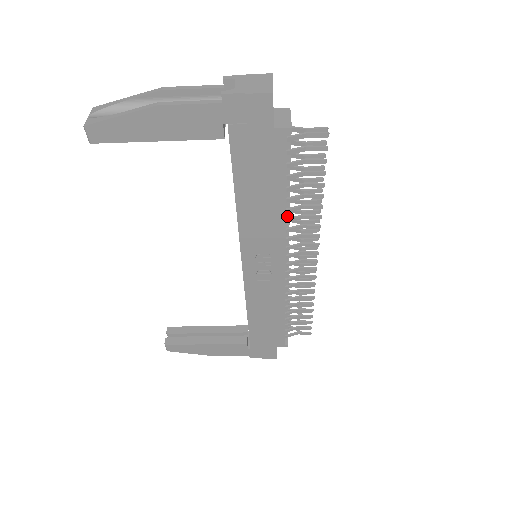
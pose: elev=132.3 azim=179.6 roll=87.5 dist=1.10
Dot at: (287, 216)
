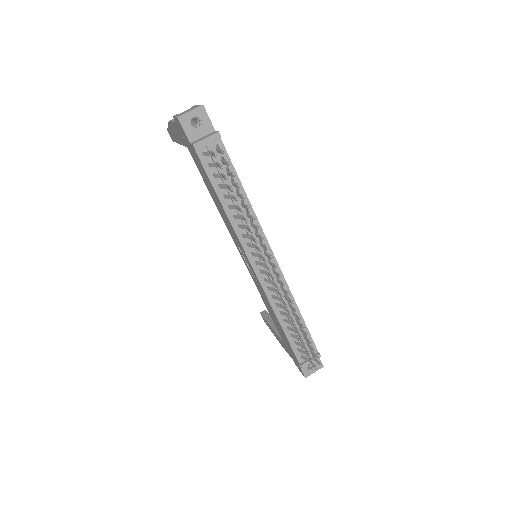
Dot at: (243, 223)
